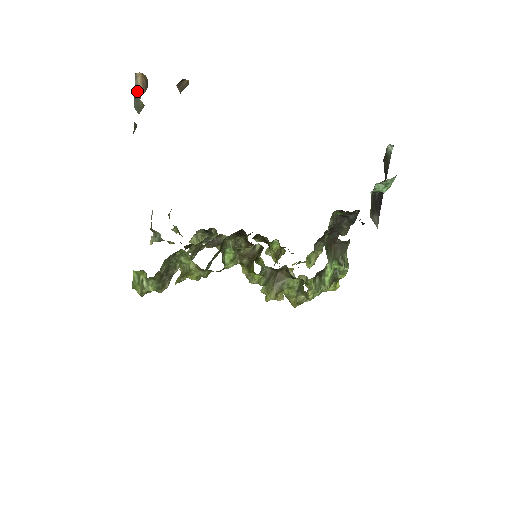
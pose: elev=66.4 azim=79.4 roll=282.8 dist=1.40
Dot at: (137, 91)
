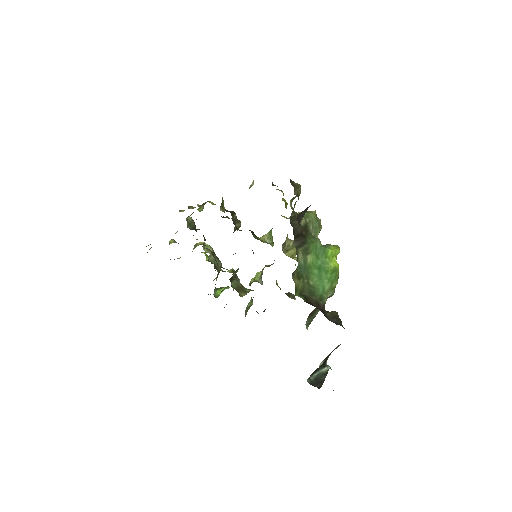
Dot at: occluded
